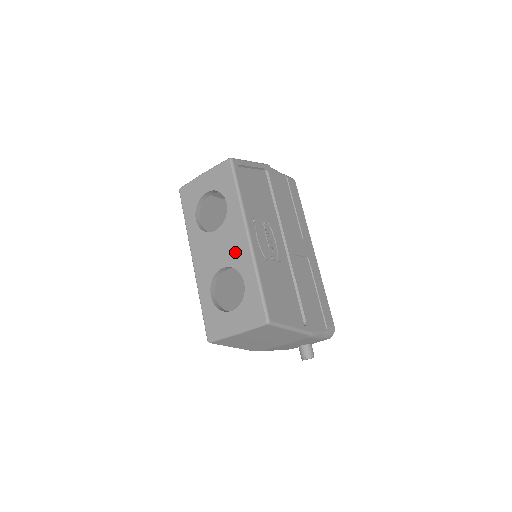
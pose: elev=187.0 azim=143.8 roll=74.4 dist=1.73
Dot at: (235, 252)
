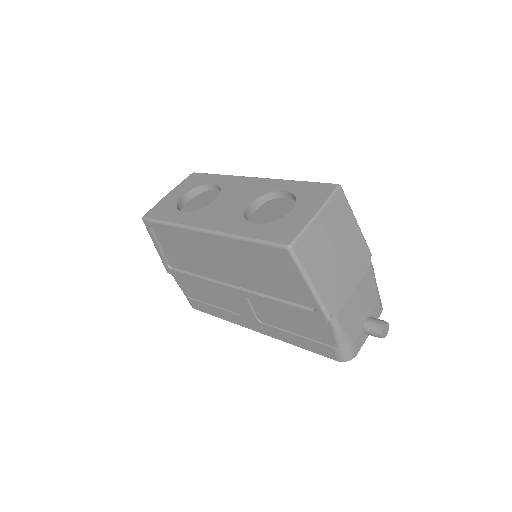
Dot at: (253, 189)
